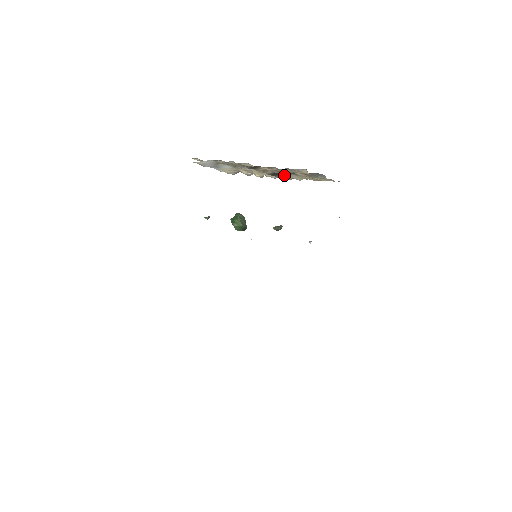
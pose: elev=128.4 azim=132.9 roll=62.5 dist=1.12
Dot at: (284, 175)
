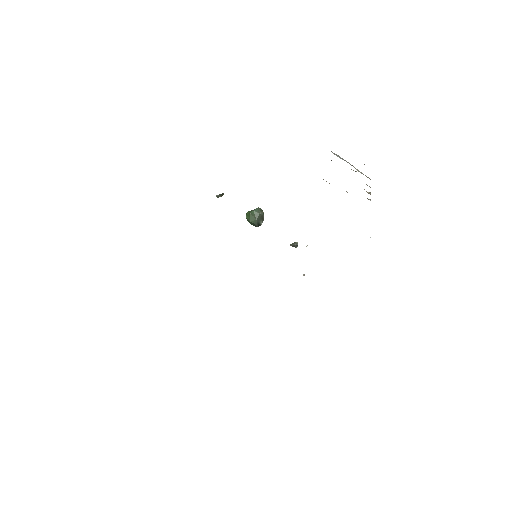
Dot at: occluded
